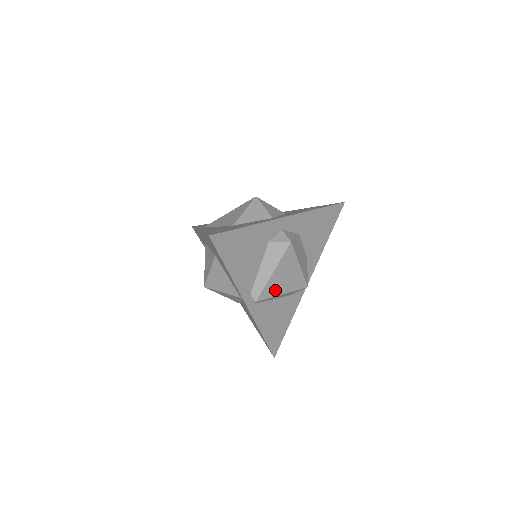
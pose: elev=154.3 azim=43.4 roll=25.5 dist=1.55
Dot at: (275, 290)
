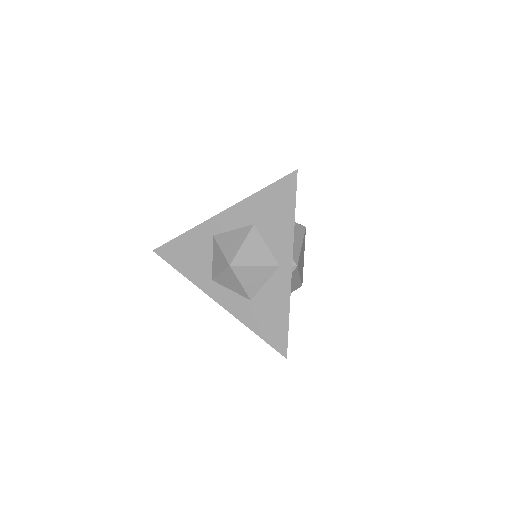
Dot at: (300, 267)
